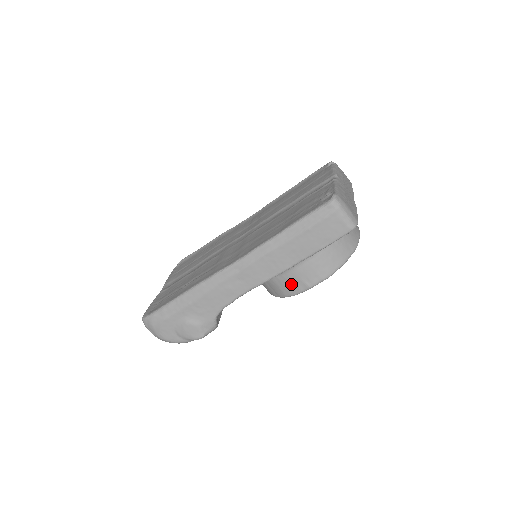
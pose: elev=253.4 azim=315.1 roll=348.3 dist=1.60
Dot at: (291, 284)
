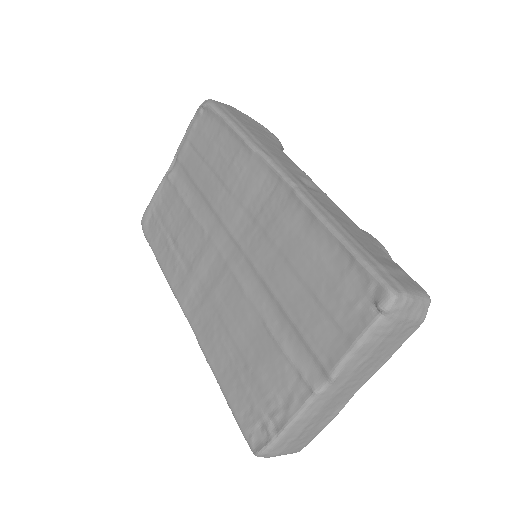
Dot at: occluded
